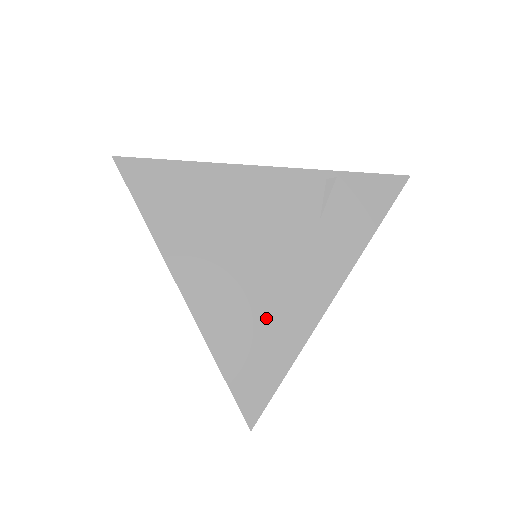
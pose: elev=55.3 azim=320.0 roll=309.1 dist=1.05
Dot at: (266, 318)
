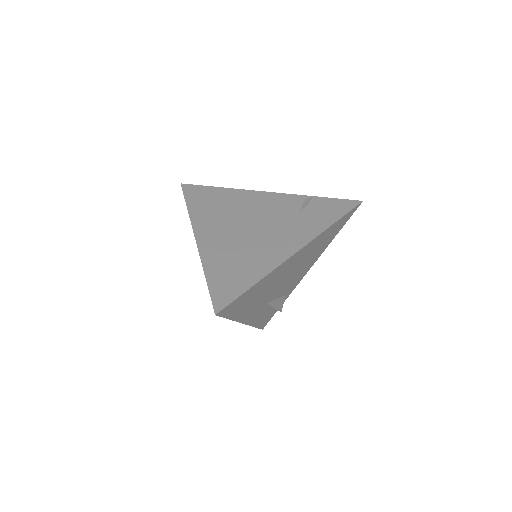
Dot at: (248, 255)
